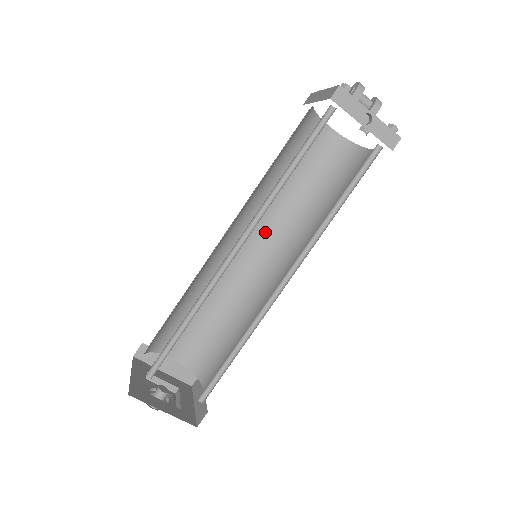
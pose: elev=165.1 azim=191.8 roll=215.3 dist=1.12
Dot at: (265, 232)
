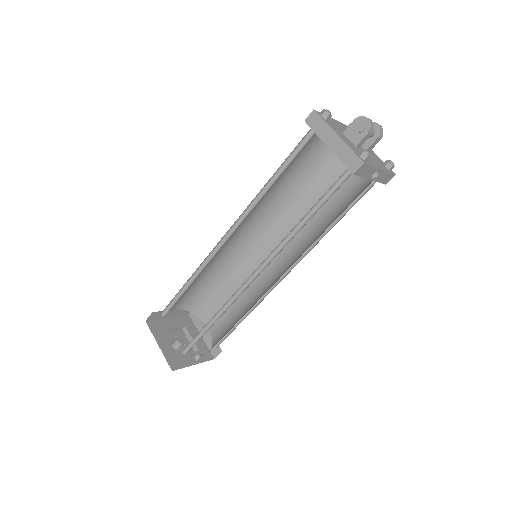
Dot at: (254, 219)
